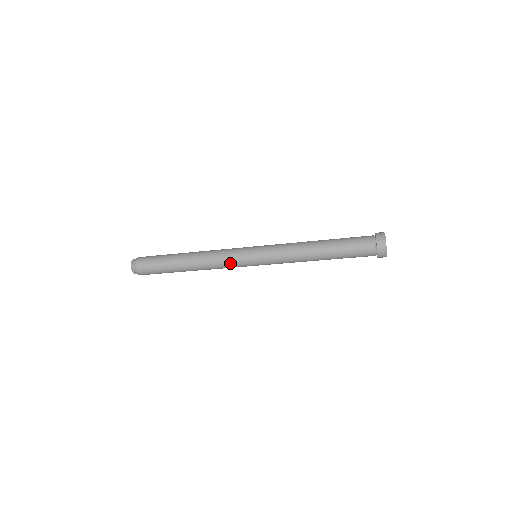
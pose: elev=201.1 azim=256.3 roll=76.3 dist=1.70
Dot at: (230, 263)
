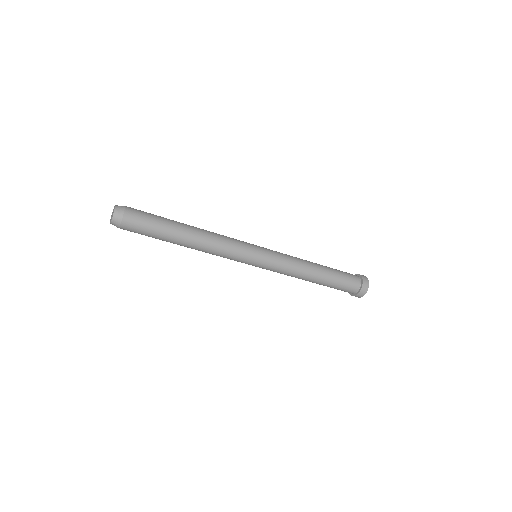
Dot at: (236, 246)
